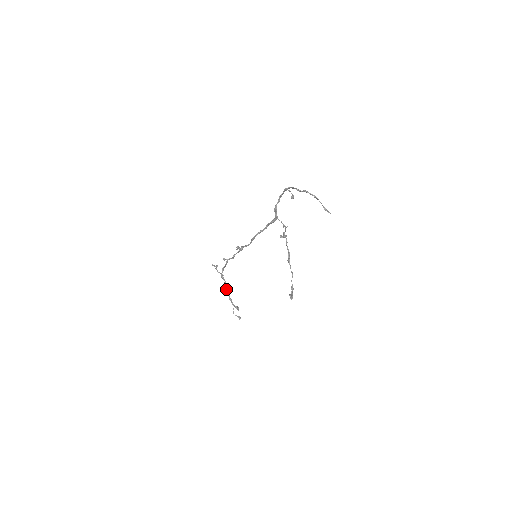
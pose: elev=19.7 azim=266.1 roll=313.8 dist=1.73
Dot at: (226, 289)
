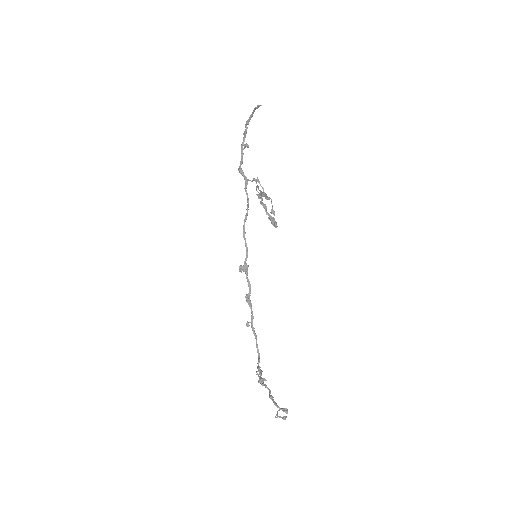
Dot at: (261, 378)
